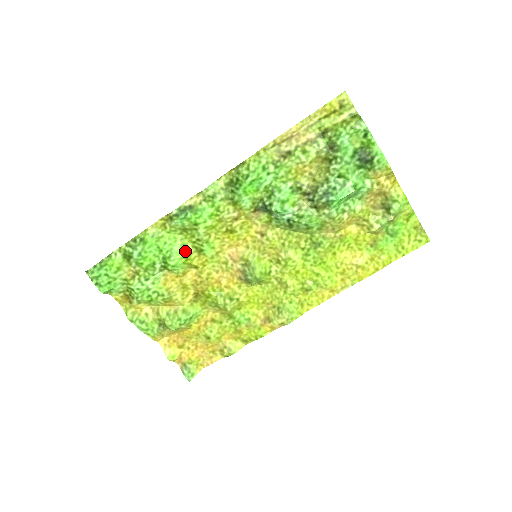
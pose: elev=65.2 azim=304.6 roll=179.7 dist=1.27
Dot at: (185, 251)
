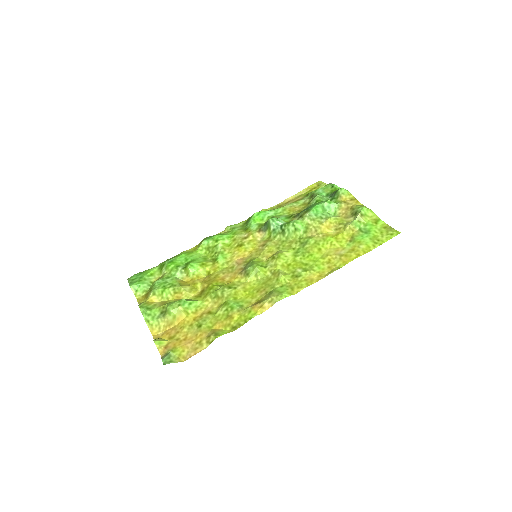
Dot at: (204, 261)
